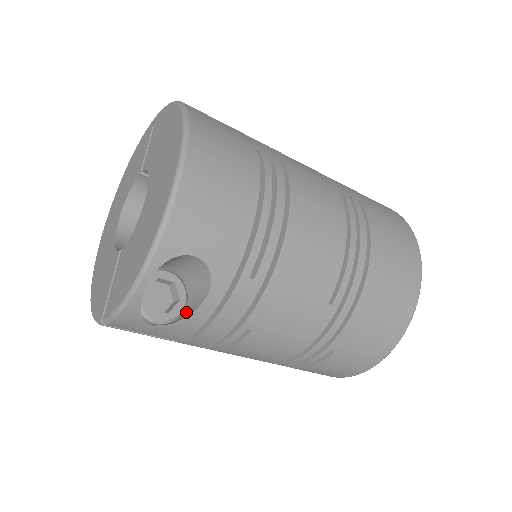
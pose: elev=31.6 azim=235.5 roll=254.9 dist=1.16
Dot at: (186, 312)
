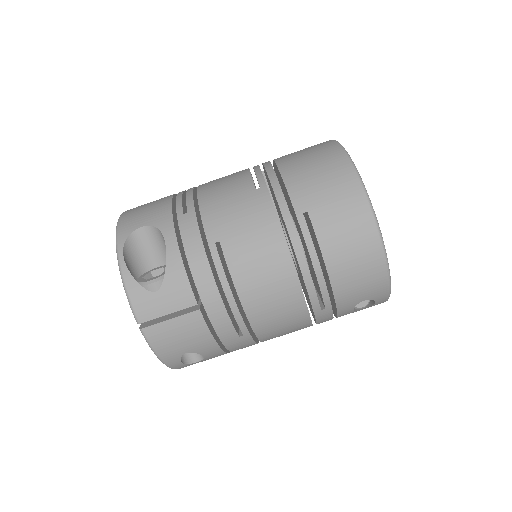
Dot at: occluded
